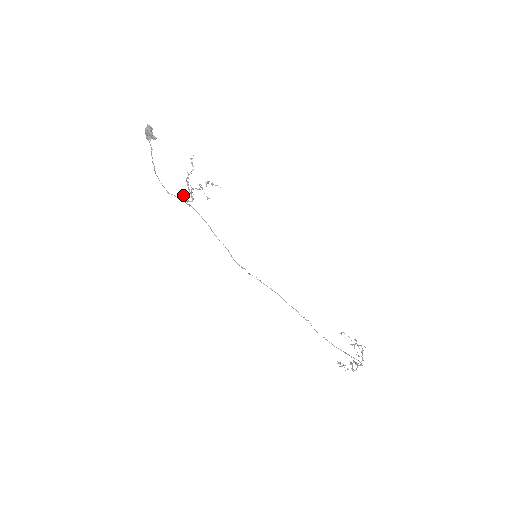
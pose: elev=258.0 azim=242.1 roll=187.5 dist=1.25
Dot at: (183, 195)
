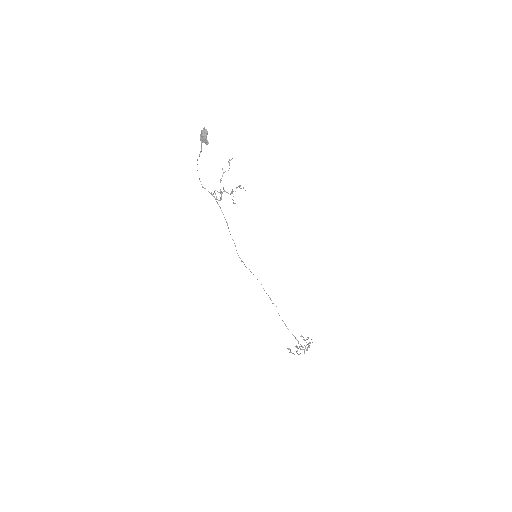
Dot at: (214, 191)
